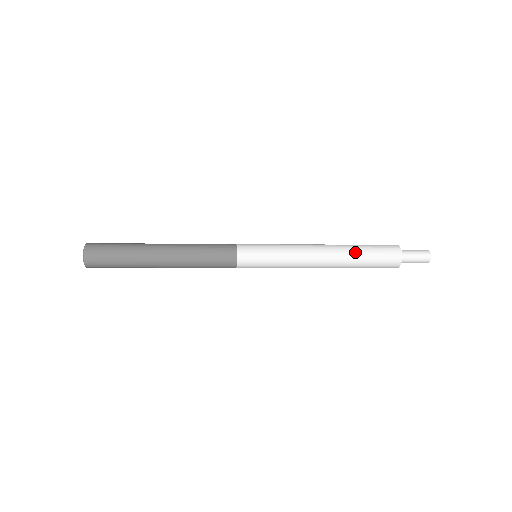
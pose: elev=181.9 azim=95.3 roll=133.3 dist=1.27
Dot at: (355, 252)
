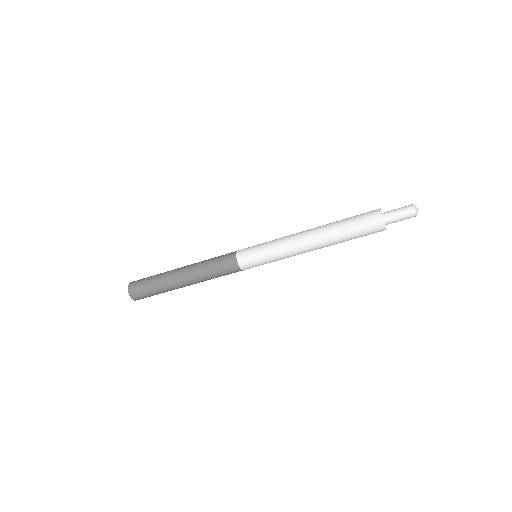
Dot at: occluded
